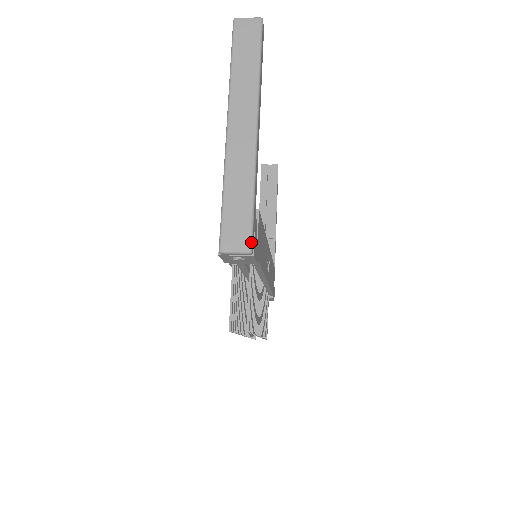
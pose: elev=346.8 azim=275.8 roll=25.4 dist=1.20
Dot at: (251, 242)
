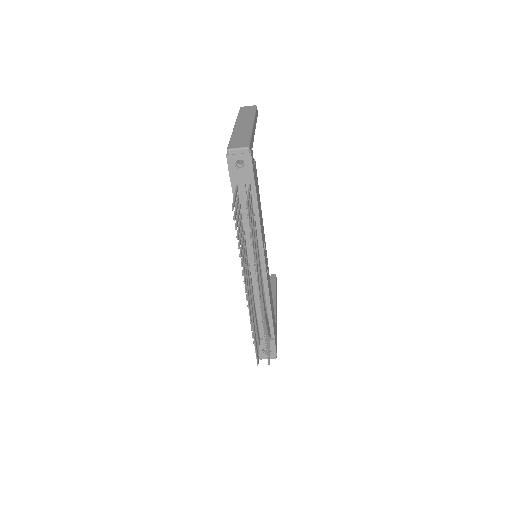
Dot at: (249, 145)
